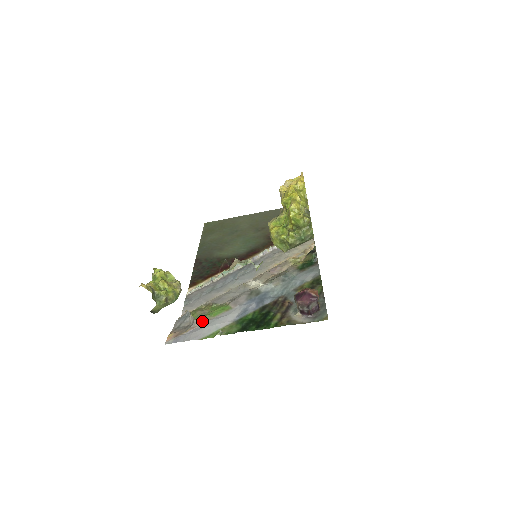
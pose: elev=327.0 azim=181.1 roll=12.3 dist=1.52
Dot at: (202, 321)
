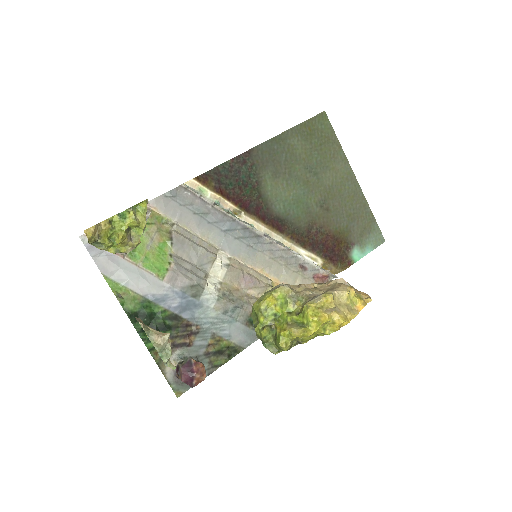
Dot at: (131, 257)
